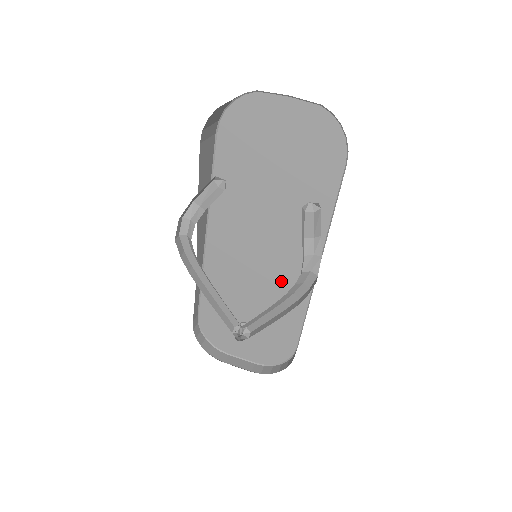
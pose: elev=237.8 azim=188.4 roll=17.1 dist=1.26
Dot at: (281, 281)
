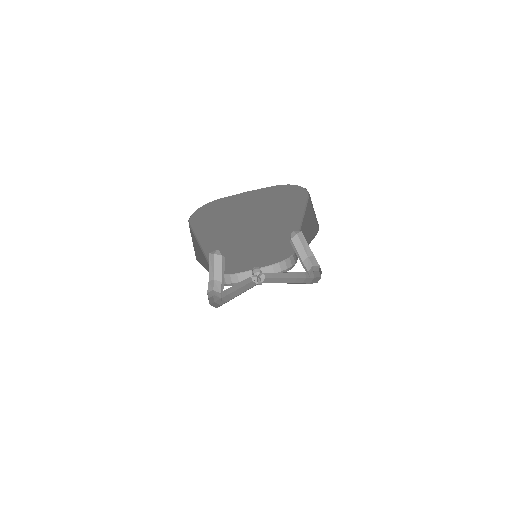
Dot at: (272, 243)
